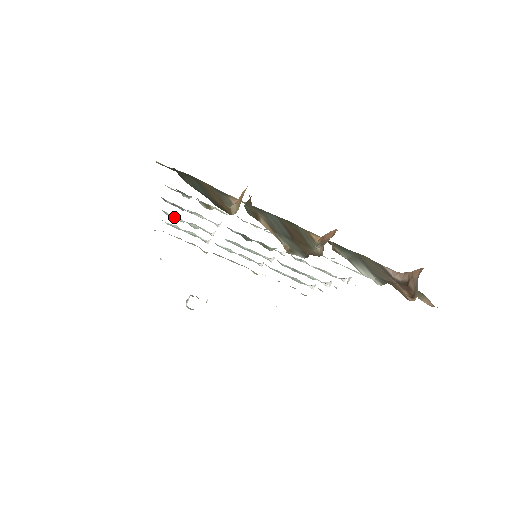
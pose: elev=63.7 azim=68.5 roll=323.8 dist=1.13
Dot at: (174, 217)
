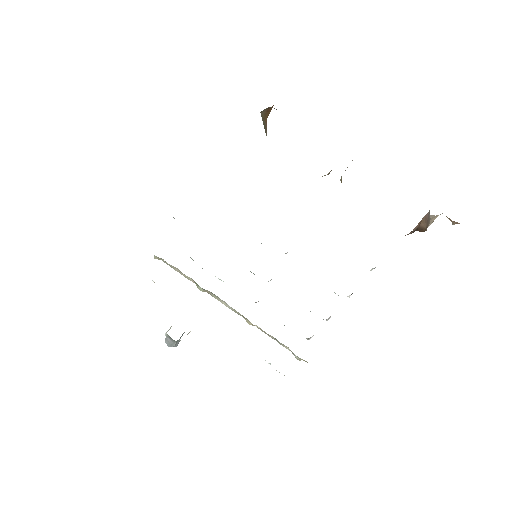
Dot at: occluded
